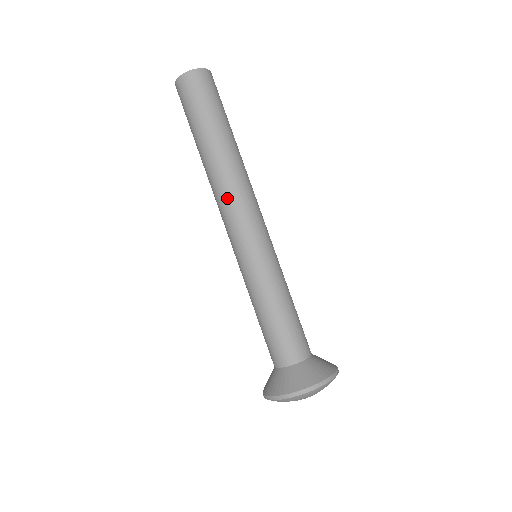
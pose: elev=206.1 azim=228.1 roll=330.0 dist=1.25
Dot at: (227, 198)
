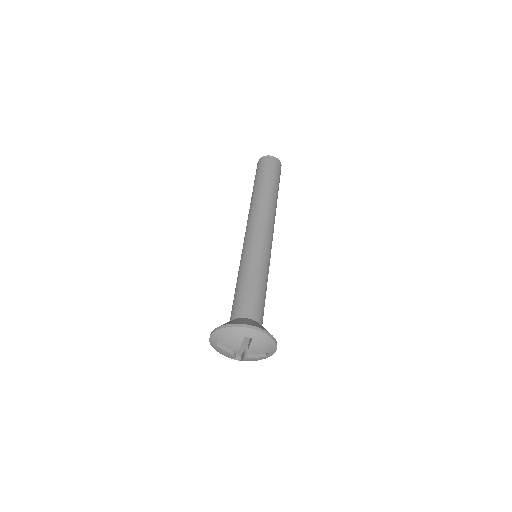
Dot at: (249, 218)
